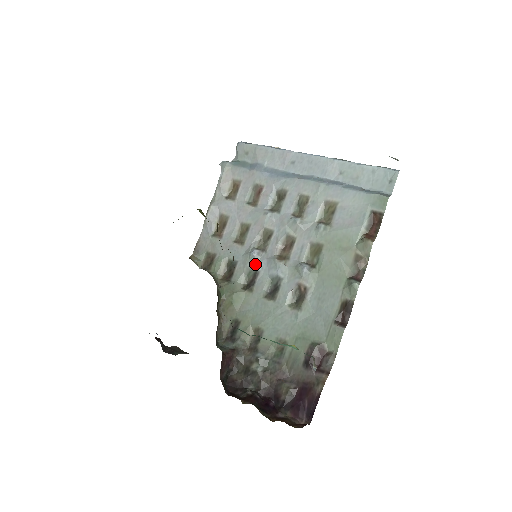
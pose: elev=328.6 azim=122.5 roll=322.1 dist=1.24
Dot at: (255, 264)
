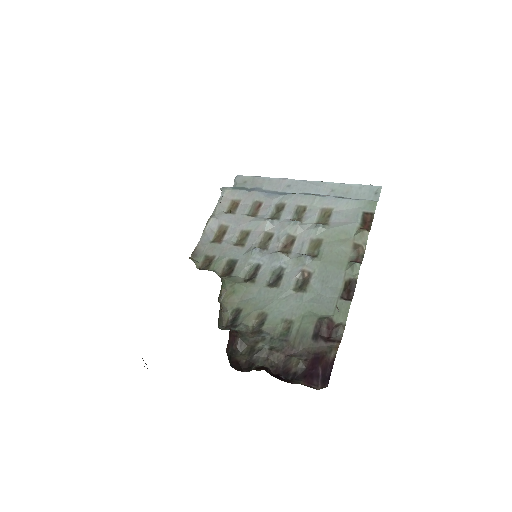
Dot at: (257, 259)
